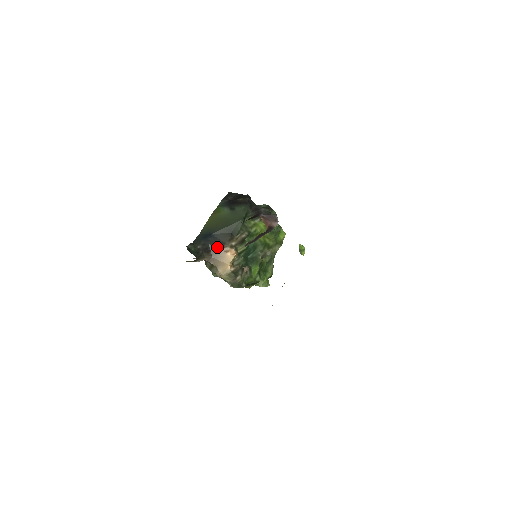
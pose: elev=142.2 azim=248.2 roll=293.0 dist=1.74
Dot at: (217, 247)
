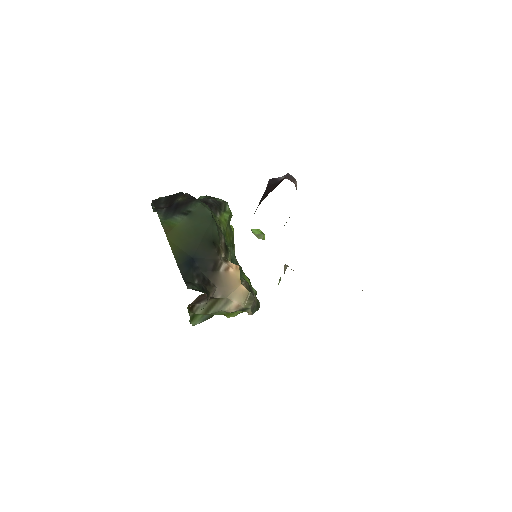
Dot at: (213, 270)
